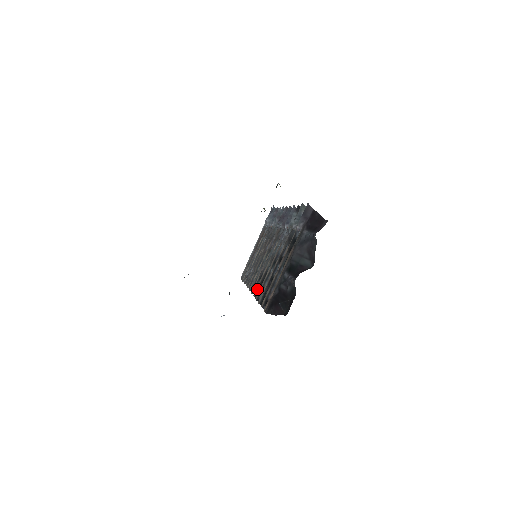
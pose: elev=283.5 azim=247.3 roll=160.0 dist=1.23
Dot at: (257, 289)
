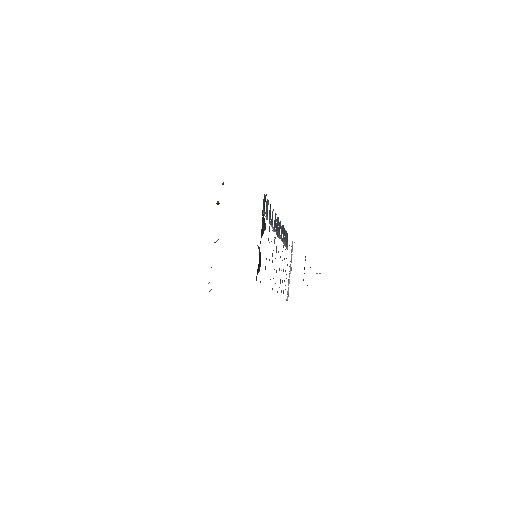
Dot at: occluded
